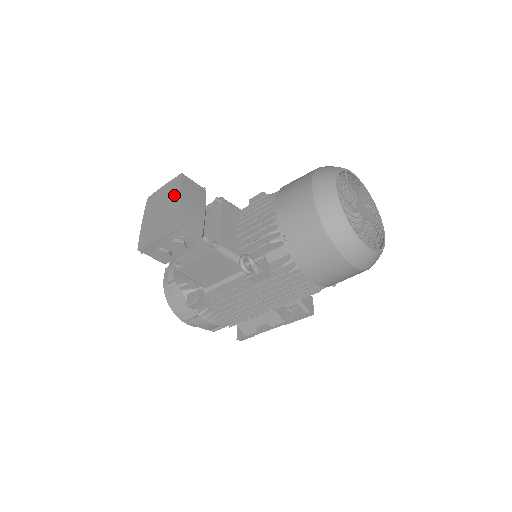
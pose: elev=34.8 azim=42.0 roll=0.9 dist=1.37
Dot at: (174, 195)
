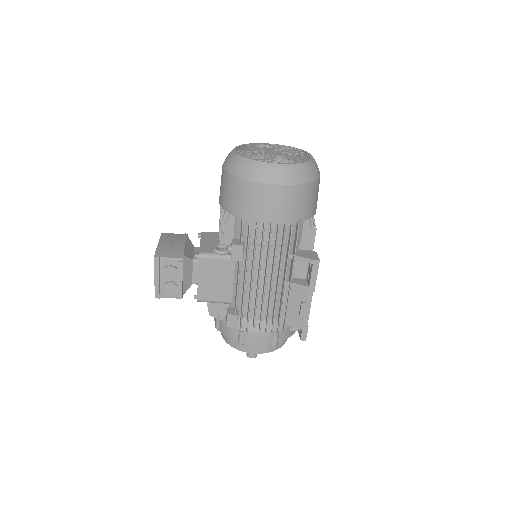
Dot at: occluded
